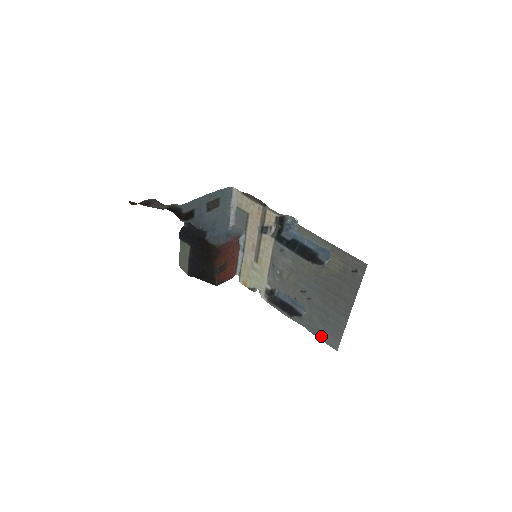
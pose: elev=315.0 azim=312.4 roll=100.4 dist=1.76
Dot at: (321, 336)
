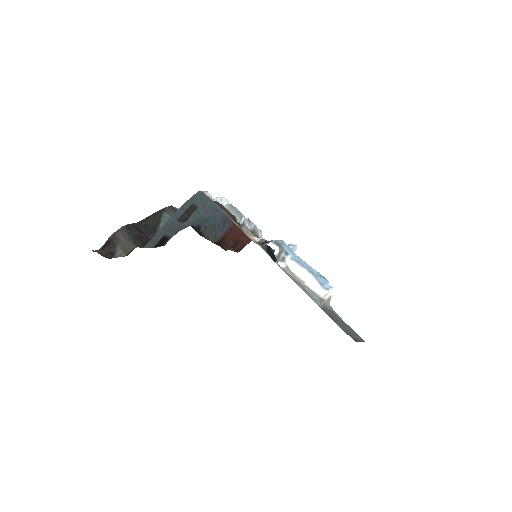
Dot at: occluded
